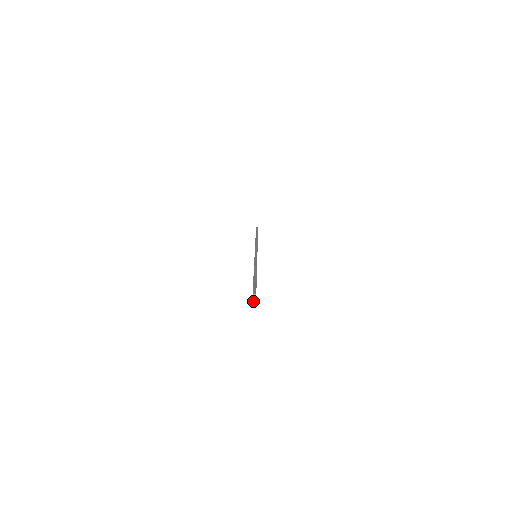
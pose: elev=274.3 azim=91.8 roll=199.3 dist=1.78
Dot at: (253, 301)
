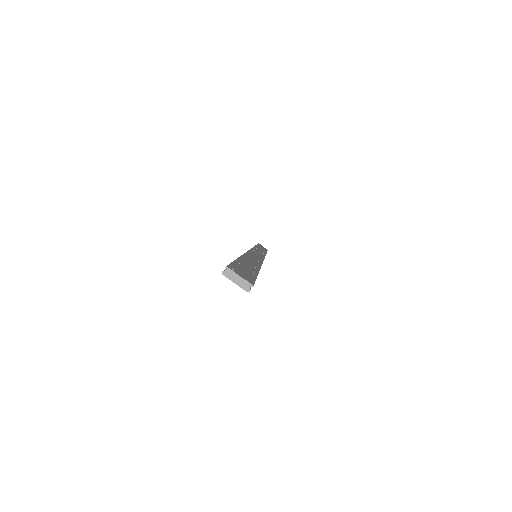
Dot at: (238, 283)
